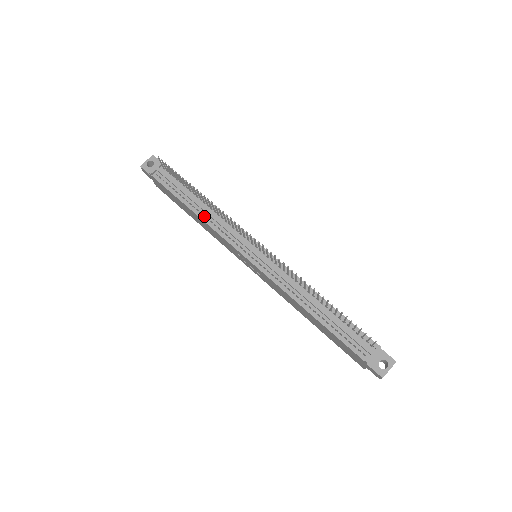
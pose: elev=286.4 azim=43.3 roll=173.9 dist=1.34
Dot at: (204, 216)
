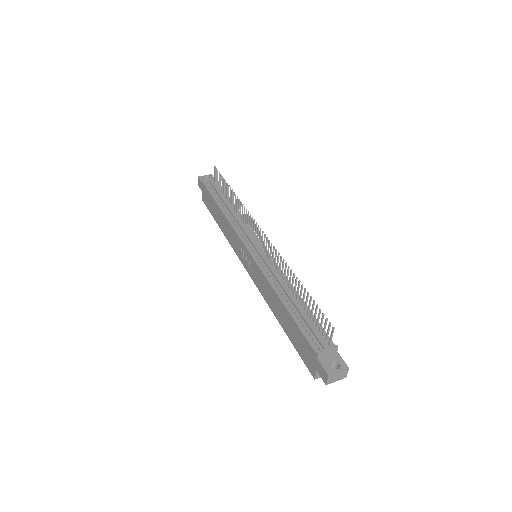
Dot at: occluded
